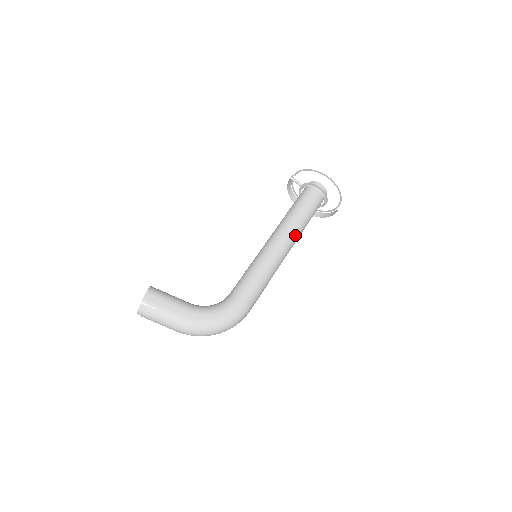
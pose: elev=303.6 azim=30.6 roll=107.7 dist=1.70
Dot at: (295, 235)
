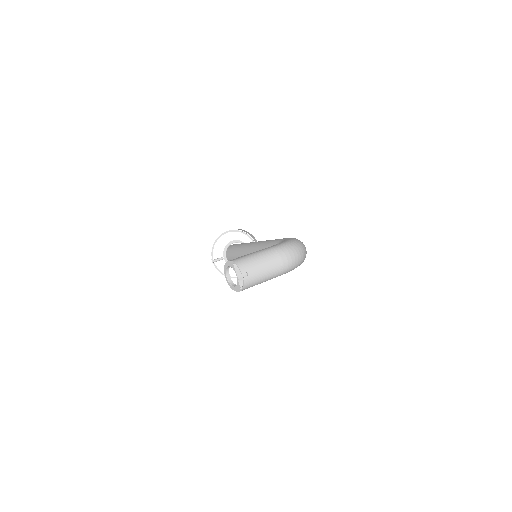
Dot at: occluded
